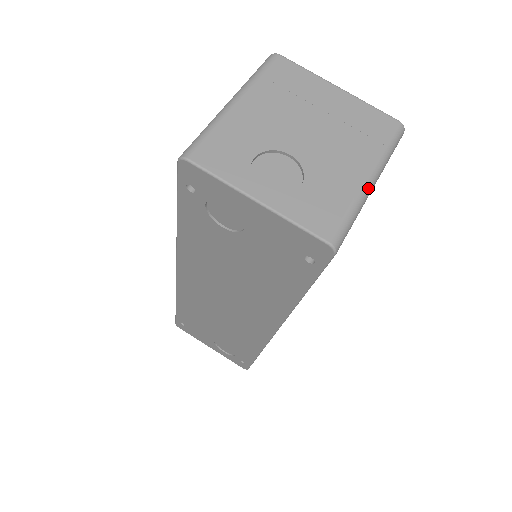
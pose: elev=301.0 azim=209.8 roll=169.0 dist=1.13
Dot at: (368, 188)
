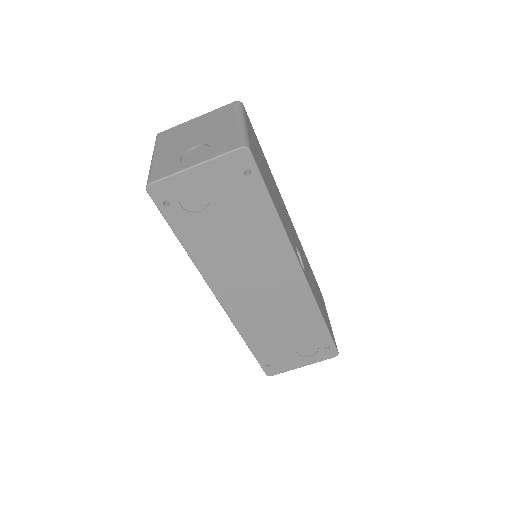
Dot at: (242, 124)
